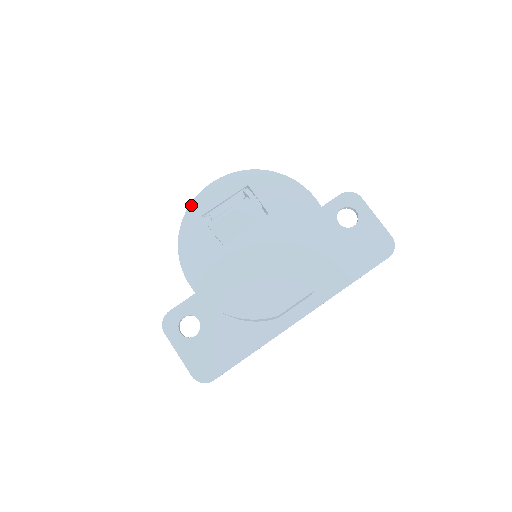
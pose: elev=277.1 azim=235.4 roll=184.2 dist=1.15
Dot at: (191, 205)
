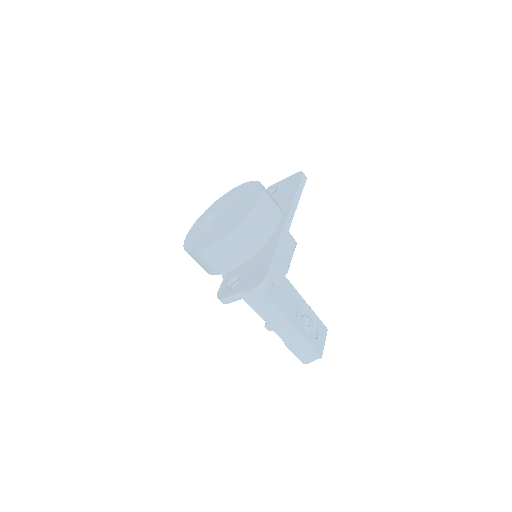
Dot at: (184, 243)
